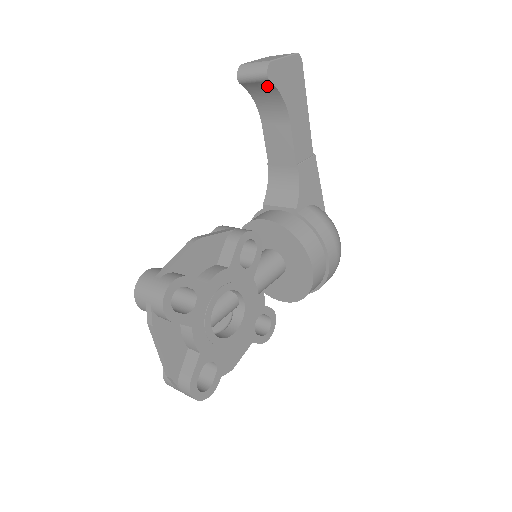
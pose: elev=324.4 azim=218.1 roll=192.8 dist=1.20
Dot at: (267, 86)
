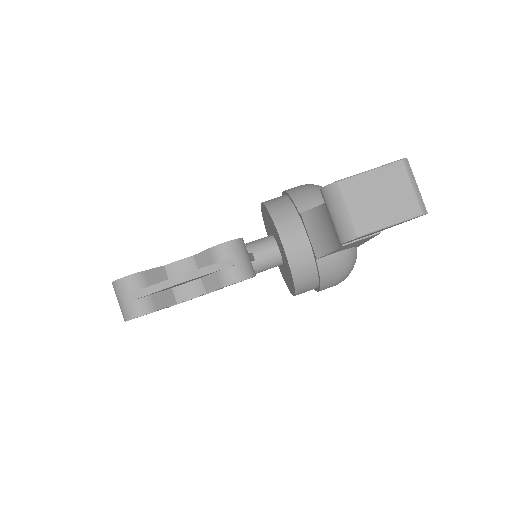
Dot at: occluded
